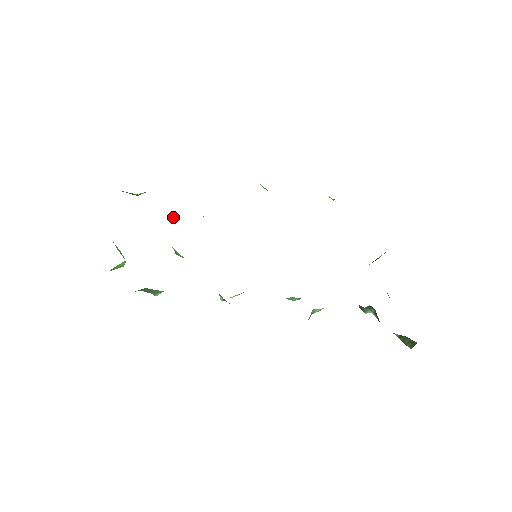
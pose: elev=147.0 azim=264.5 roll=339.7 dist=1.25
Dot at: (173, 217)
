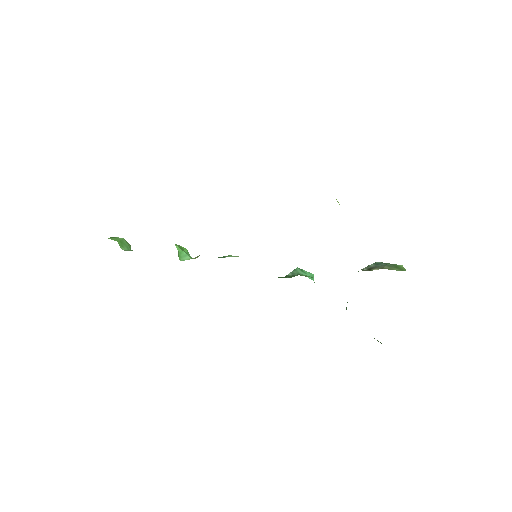
Dot at: occluded
